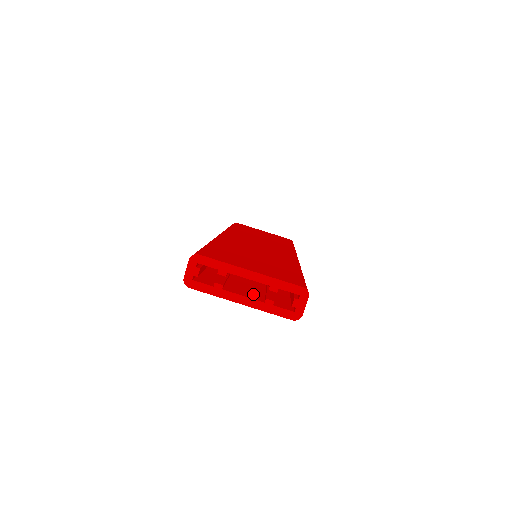
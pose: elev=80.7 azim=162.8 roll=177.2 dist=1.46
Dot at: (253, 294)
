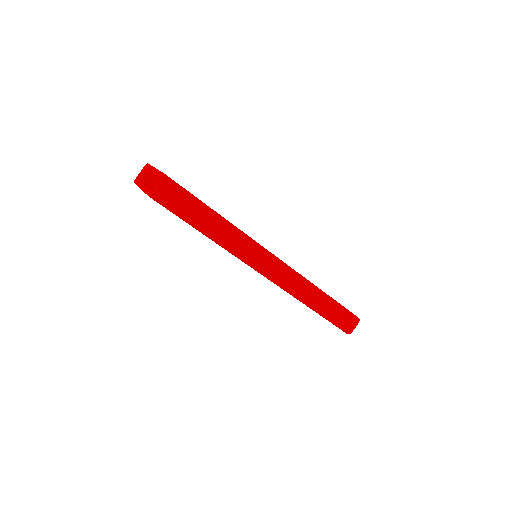
Dot at: occluded
